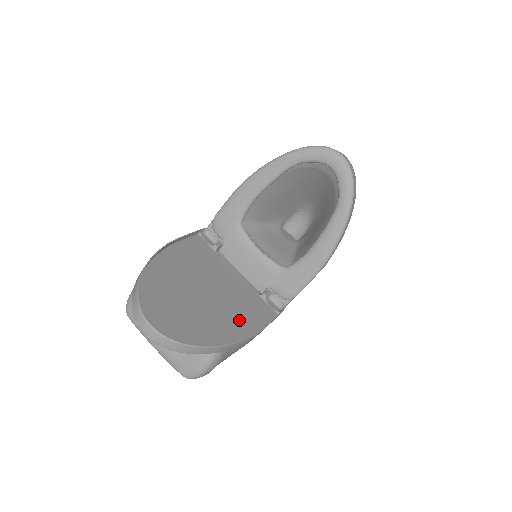
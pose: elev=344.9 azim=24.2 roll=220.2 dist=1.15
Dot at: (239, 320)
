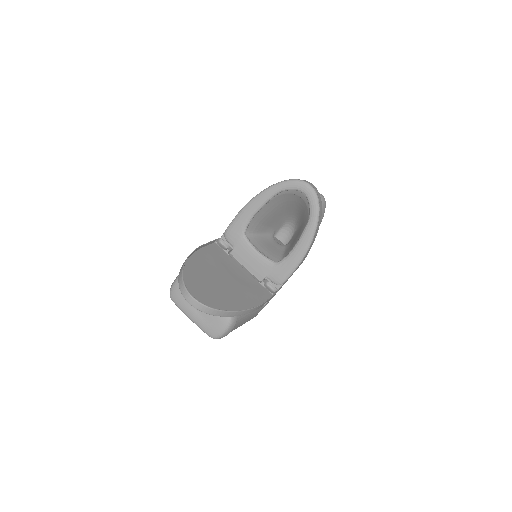
Dot at: (247, 298)
